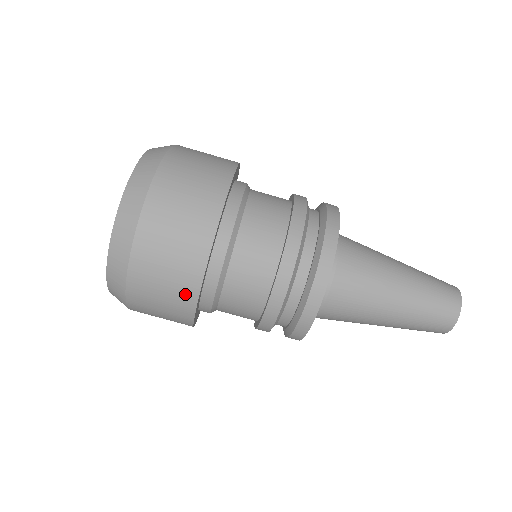
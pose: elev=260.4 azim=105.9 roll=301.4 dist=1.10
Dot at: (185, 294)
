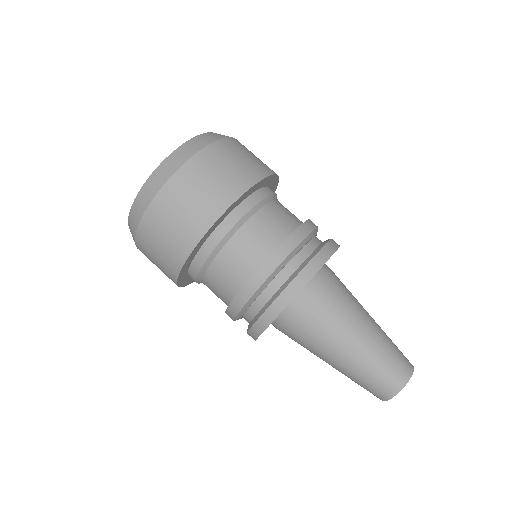
Dot at: (172, 263)
